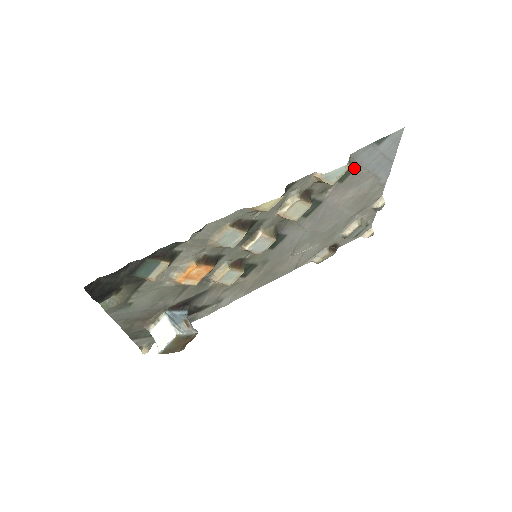
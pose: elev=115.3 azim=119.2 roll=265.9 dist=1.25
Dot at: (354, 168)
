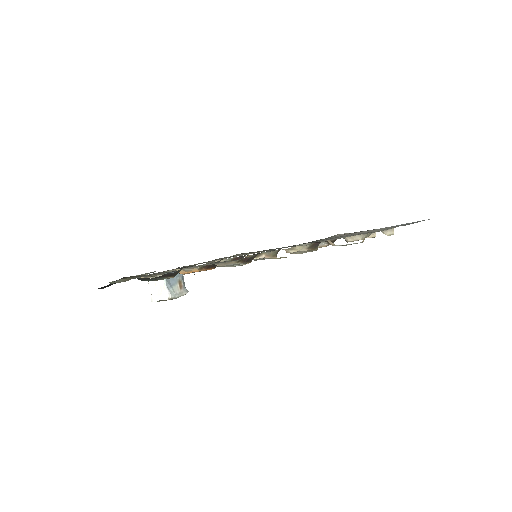
Dot at: occluded
